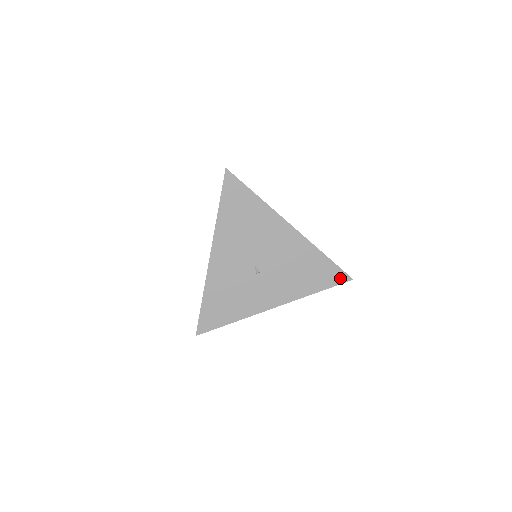
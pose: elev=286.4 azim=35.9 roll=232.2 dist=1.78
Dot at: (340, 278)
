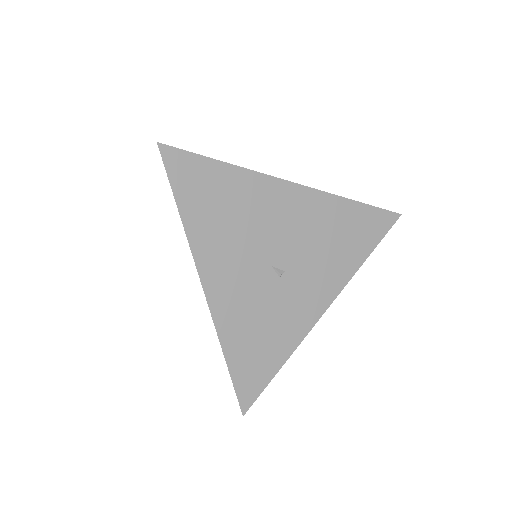
Dot at: (385, 222)
